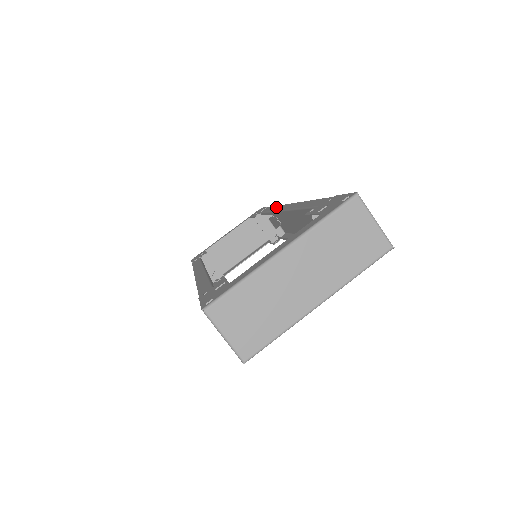
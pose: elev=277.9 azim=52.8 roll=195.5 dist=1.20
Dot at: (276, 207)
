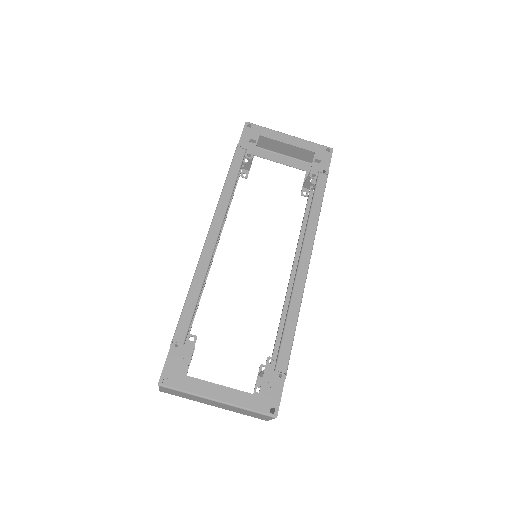
Dot at: (314, 222)
